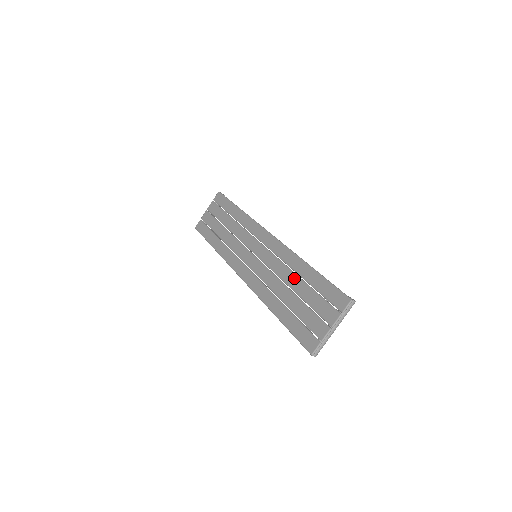
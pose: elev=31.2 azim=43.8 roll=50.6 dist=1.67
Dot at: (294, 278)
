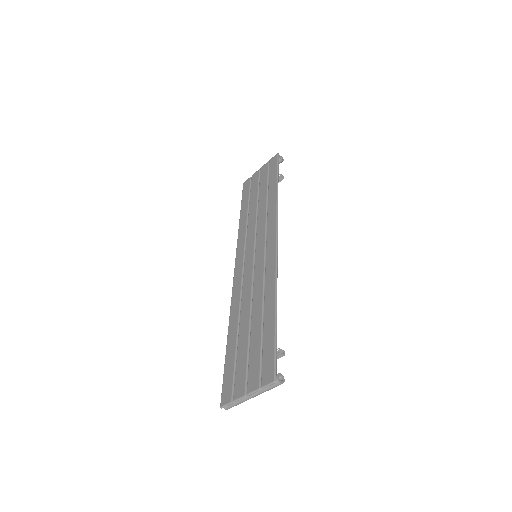
Dot at: (259, 310)
